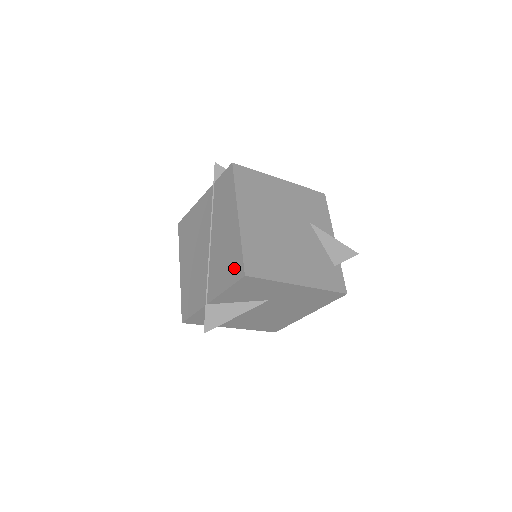
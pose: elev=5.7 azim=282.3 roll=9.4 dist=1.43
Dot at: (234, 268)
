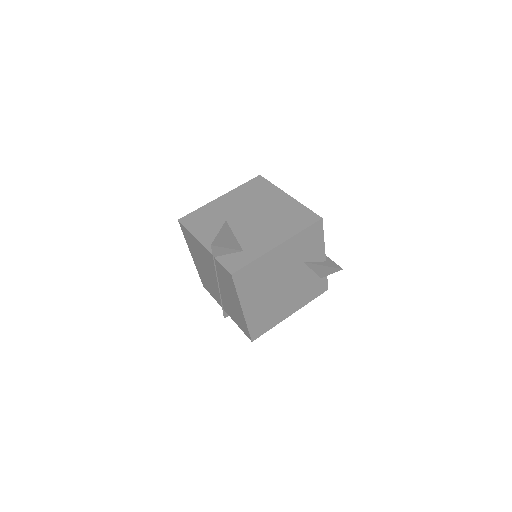
Dot at: (243, 328)
